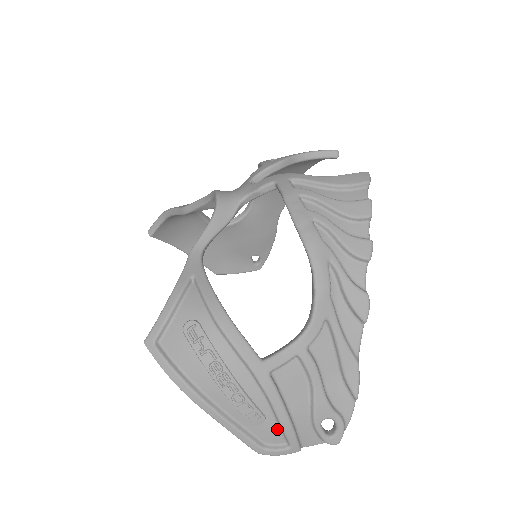
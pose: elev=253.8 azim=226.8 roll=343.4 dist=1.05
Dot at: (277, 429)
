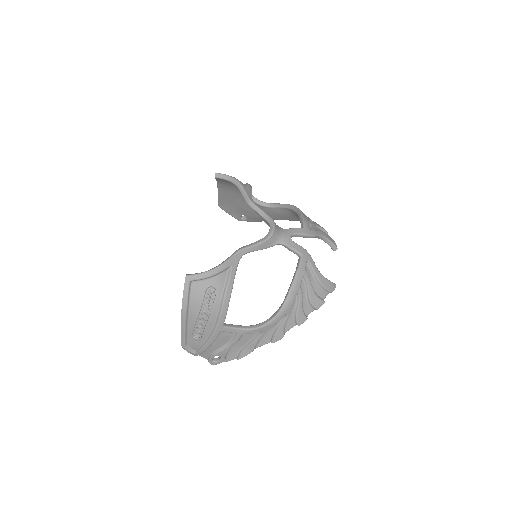
Dot at: (199, 346)
